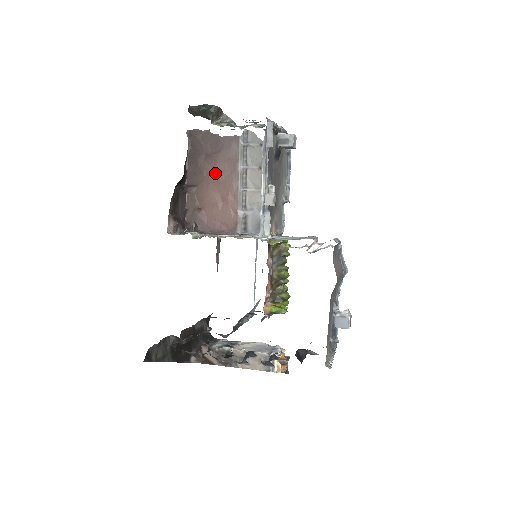
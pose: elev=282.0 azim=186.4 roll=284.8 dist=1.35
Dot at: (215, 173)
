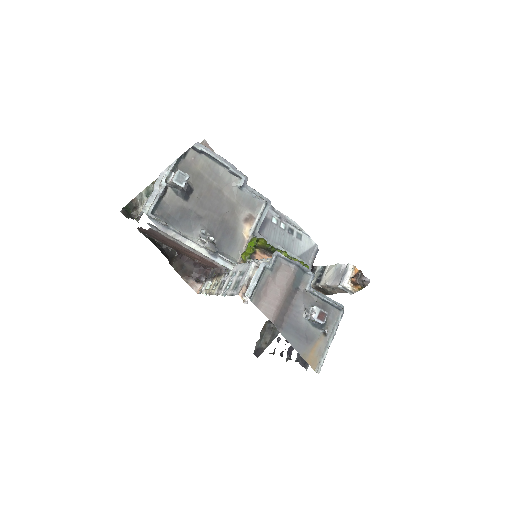
Dot at: (174, 246)
